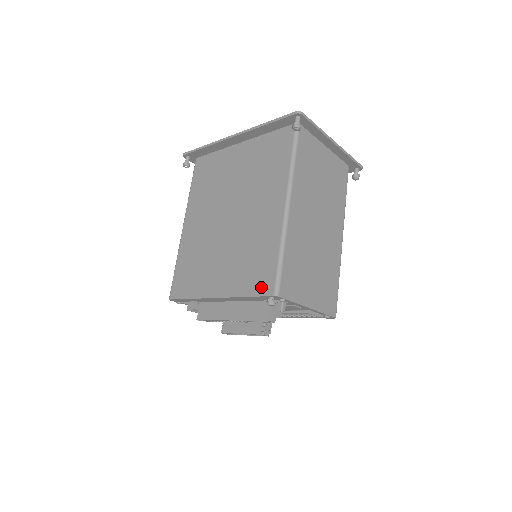
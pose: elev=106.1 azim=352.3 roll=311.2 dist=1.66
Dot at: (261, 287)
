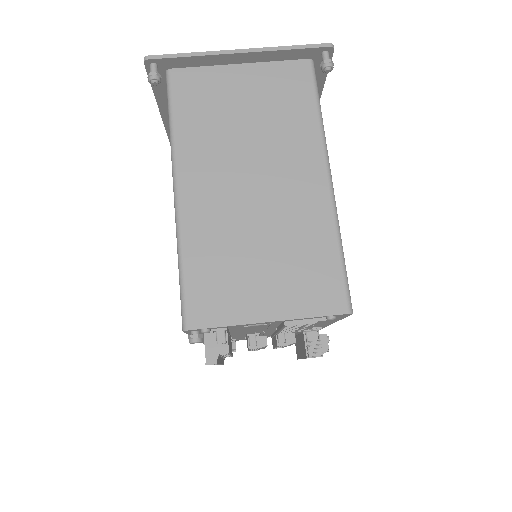
Dot at: occluded
